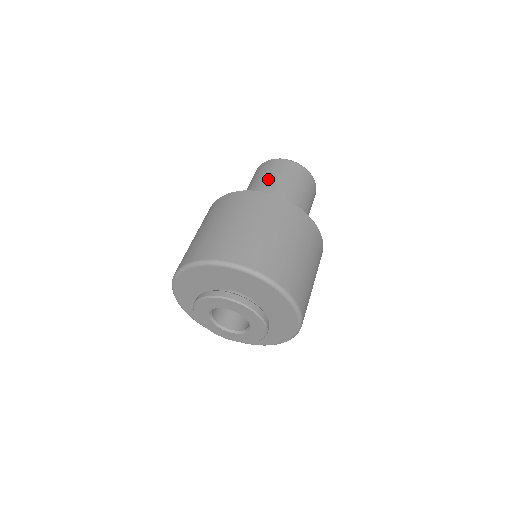
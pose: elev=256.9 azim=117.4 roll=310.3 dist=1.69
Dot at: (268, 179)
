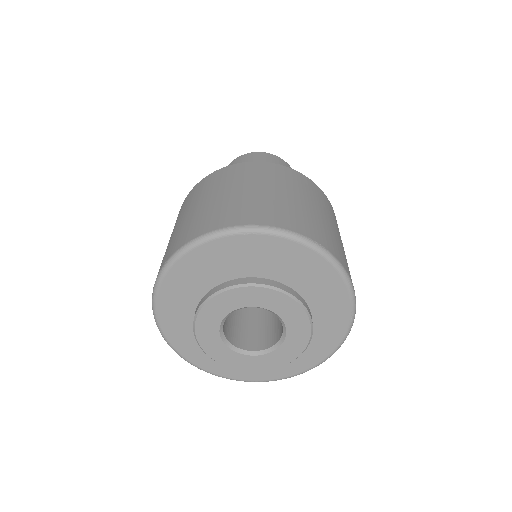
Dot at: occluded
